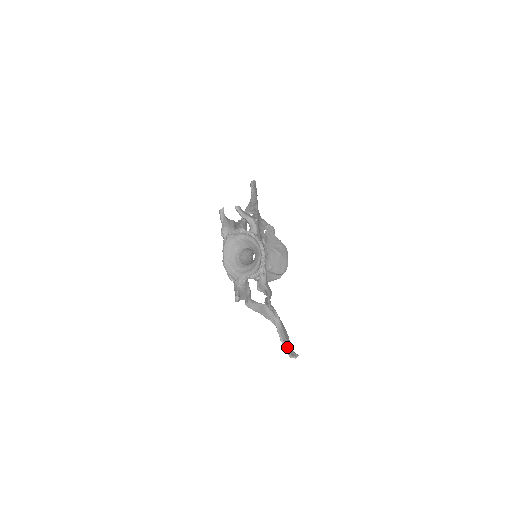
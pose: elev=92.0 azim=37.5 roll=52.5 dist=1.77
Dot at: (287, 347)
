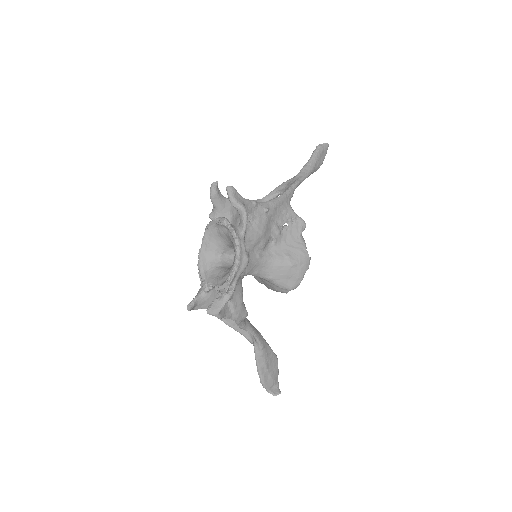
Dot at: (264, 380)
